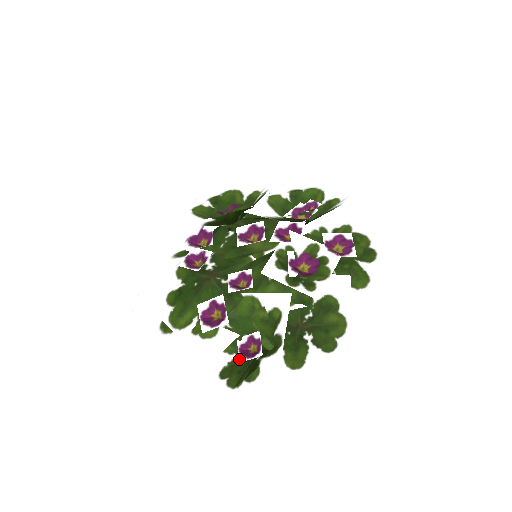
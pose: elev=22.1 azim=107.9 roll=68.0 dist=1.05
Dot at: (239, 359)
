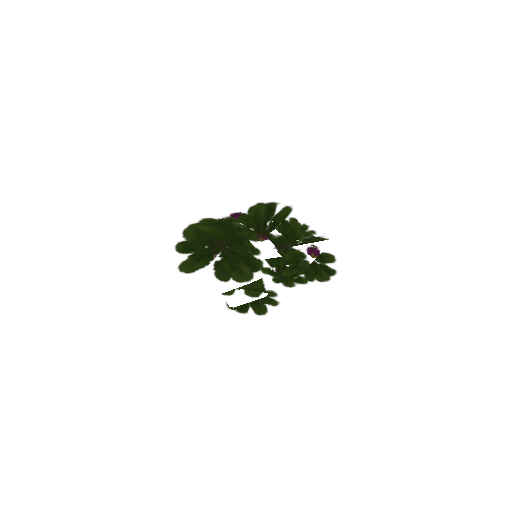
Dot at: (254, 222)
